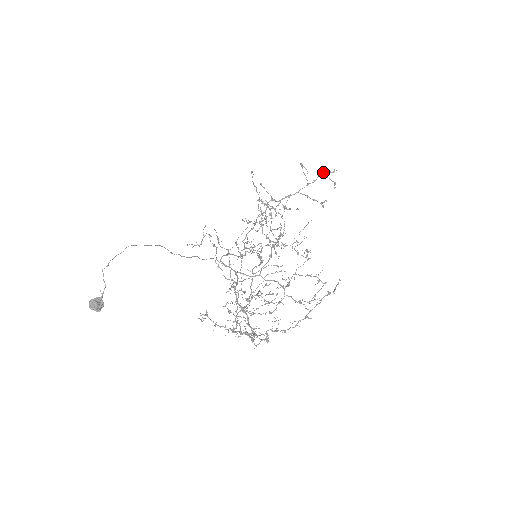
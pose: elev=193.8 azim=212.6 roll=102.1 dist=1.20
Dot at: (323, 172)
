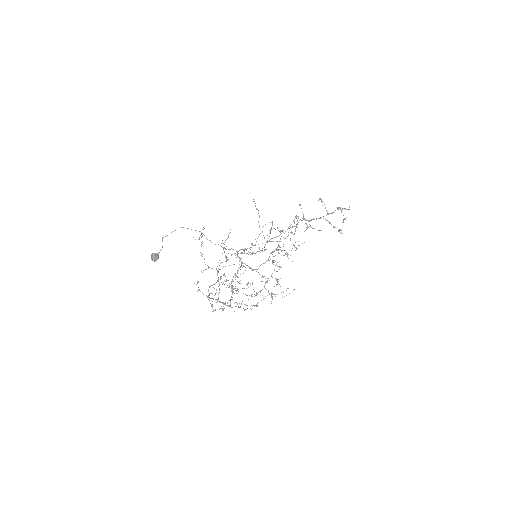
Dot at: occluded
